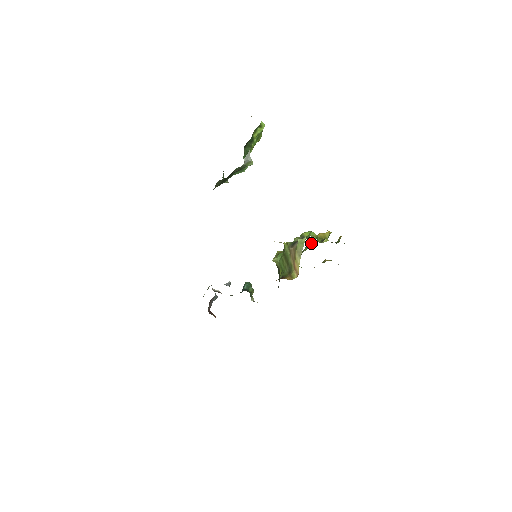
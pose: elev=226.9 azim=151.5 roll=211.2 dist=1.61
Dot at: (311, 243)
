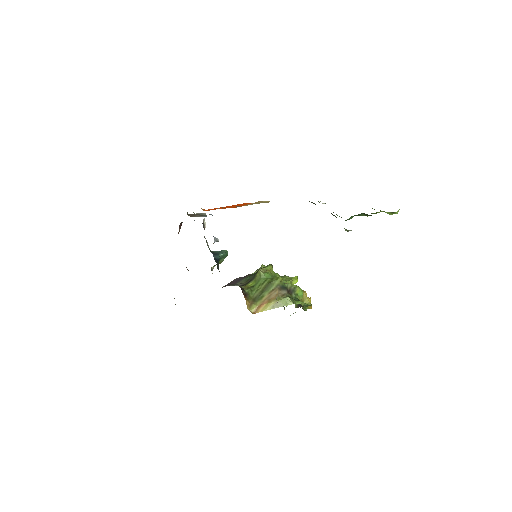
Dot at: (294, 279)
